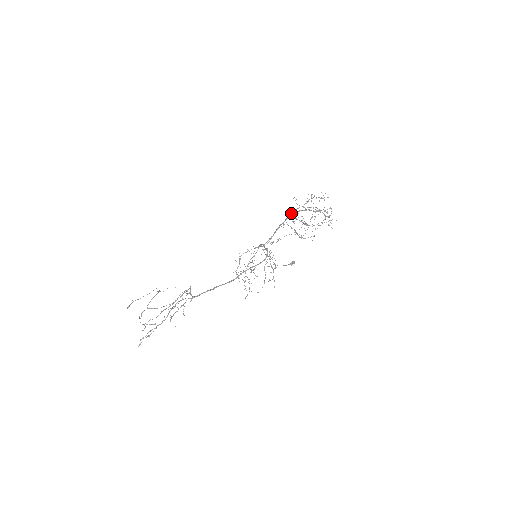
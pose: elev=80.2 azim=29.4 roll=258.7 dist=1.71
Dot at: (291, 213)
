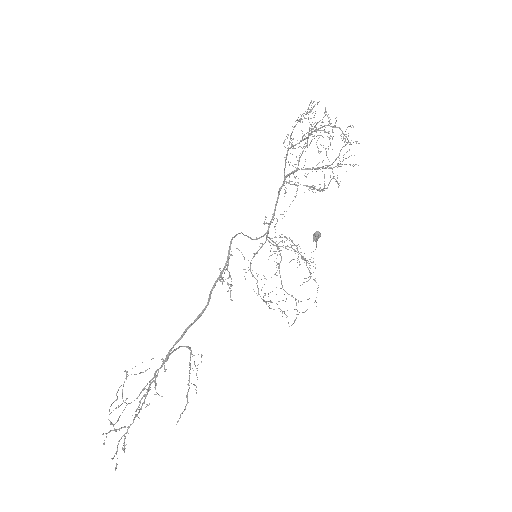
Dot at: occluded
